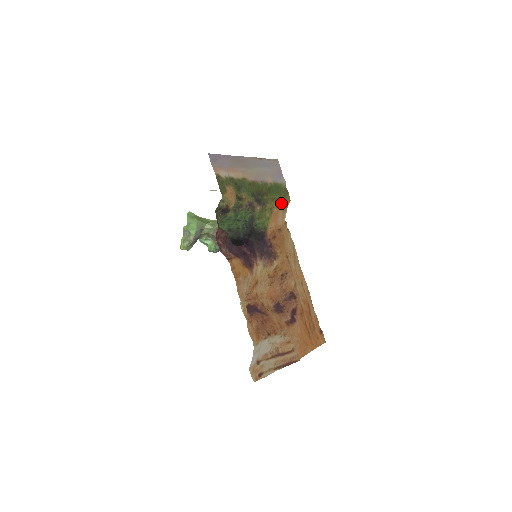
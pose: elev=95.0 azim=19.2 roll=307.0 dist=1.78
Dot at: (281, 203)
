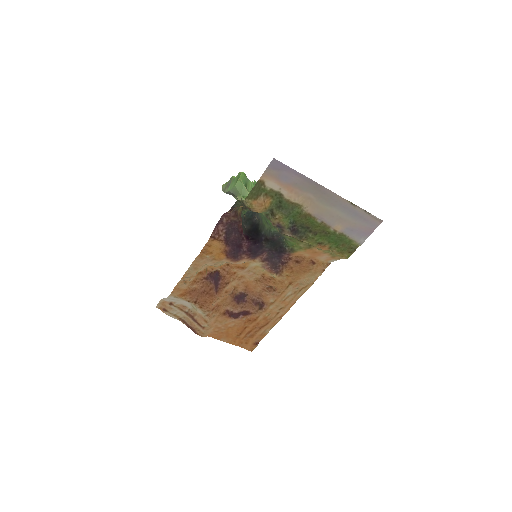
Dot at: (332, 251)
